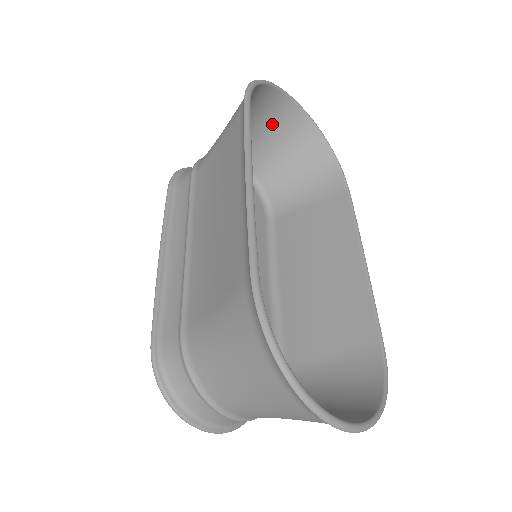
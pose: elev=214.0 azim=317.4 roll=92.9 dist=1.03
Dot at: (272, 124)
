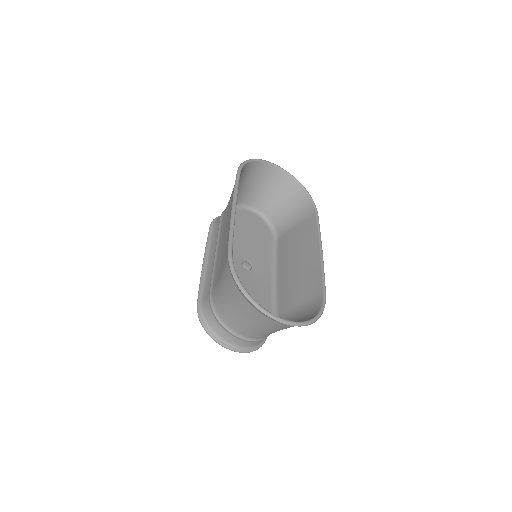
Dot at: (267, 182)
